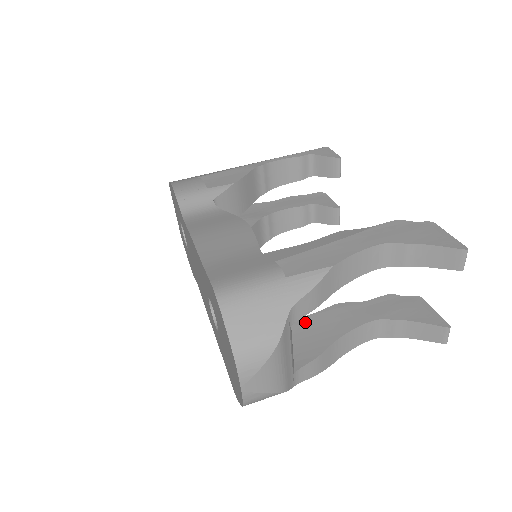
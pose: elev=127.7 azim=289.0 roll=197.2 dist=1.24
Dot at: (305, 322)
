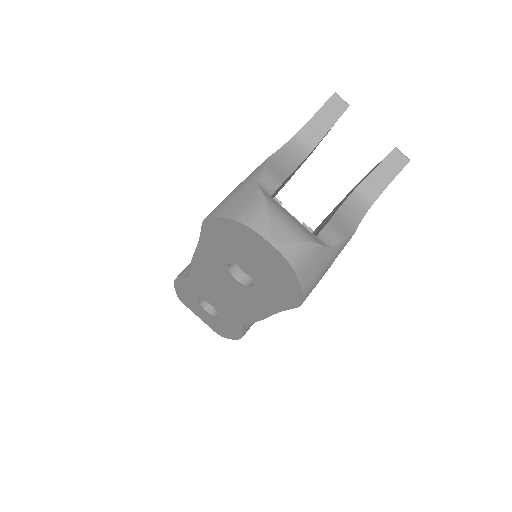
Dot at: occluded
